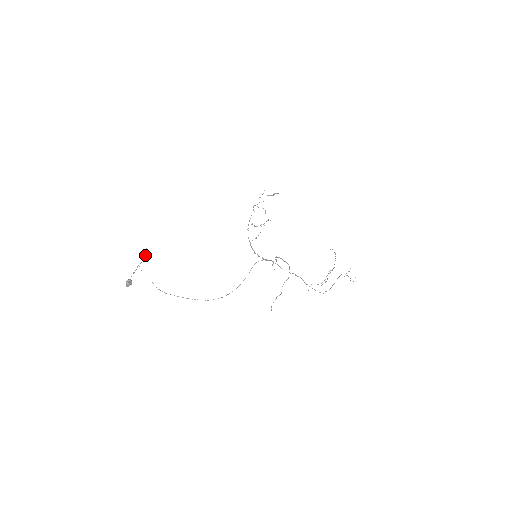
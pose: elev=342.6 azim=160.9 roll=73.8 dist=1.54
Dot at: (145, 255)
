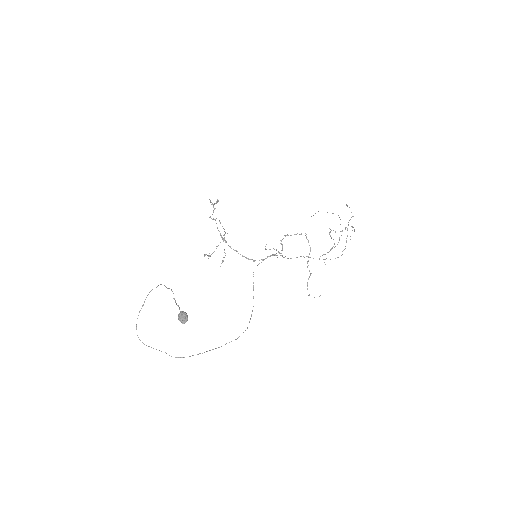
Dot at: (166, 287)
